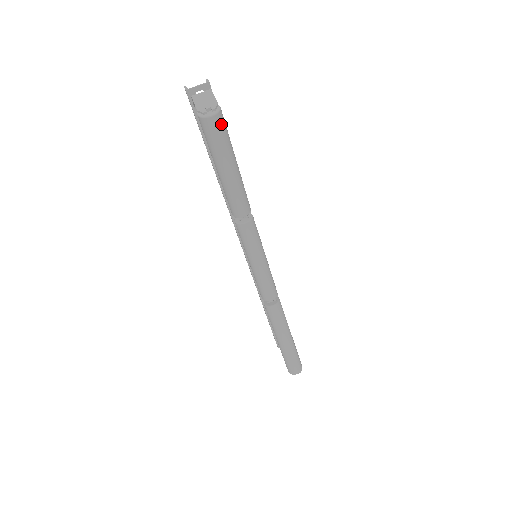
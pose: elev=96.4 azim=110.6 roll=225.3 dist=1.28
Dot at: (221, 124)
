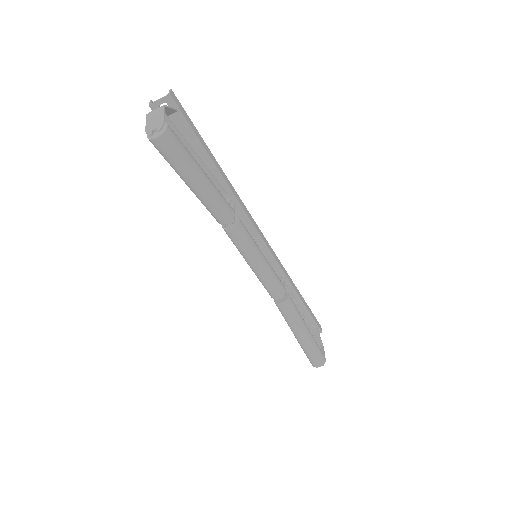
Dot at: (171, 143)
